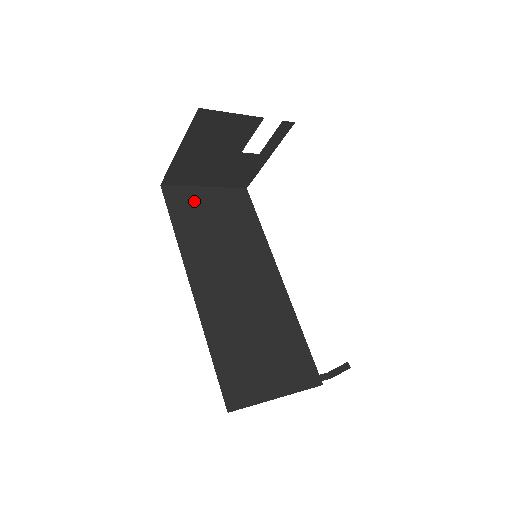
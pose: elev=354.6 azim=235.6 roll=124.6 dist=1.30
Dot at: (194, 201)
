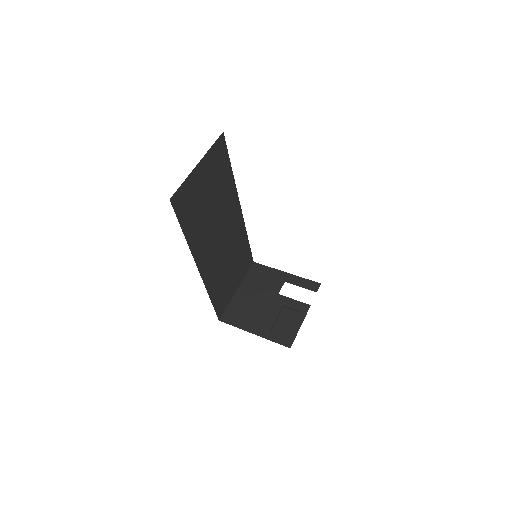
Dot at: (192, 191)
